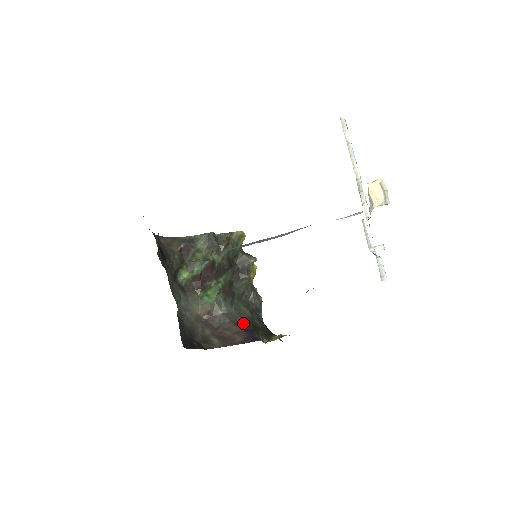
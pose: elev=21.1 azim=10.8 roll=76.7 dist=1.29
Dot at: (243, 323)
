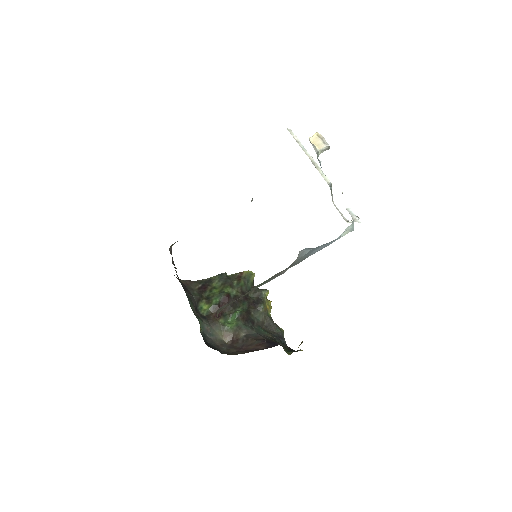
Dot at: (265, 339)
